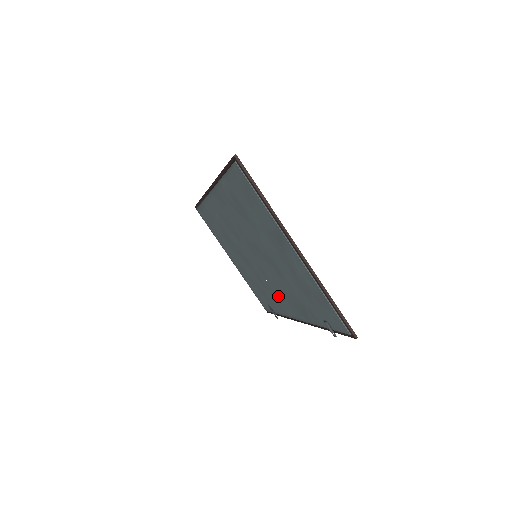
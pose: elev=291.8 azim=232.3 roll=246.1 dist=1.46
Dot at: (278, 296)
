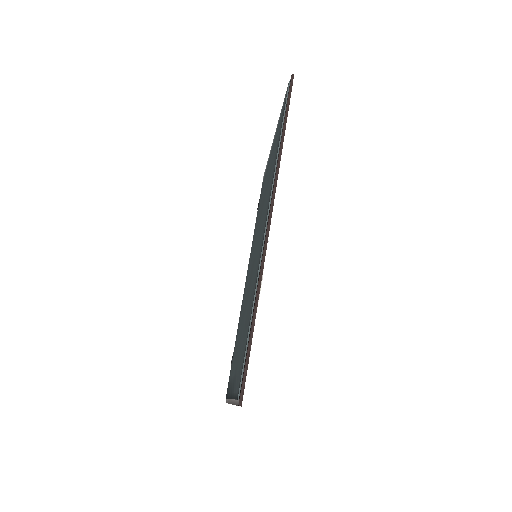
Dot at: occluded
